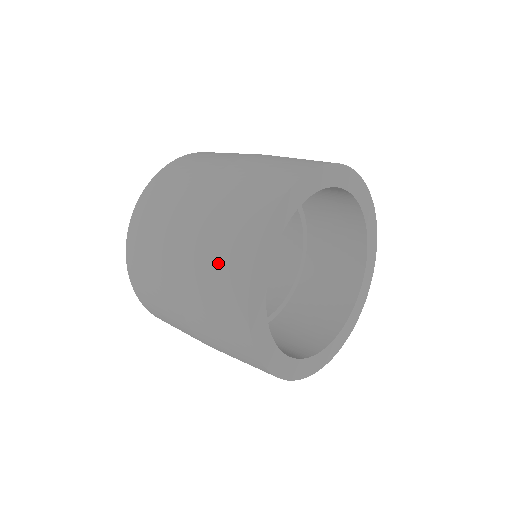
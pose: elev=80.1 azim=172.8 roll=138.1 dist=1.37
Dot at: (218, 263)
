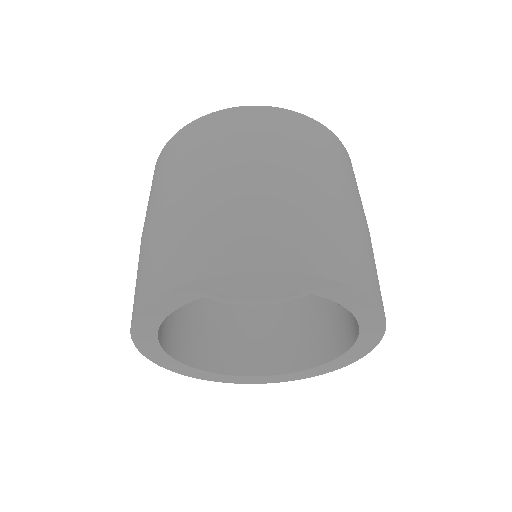
Dot at: occluded
